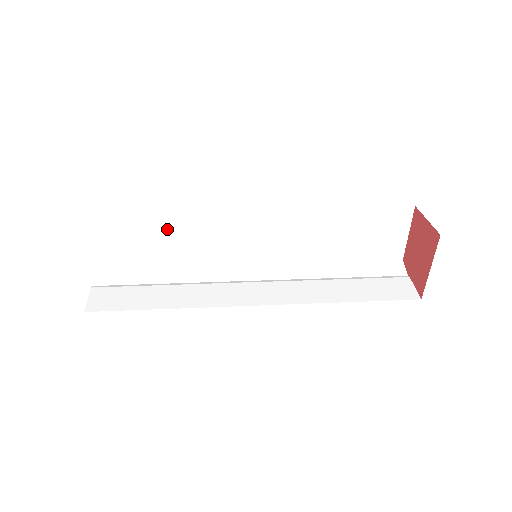
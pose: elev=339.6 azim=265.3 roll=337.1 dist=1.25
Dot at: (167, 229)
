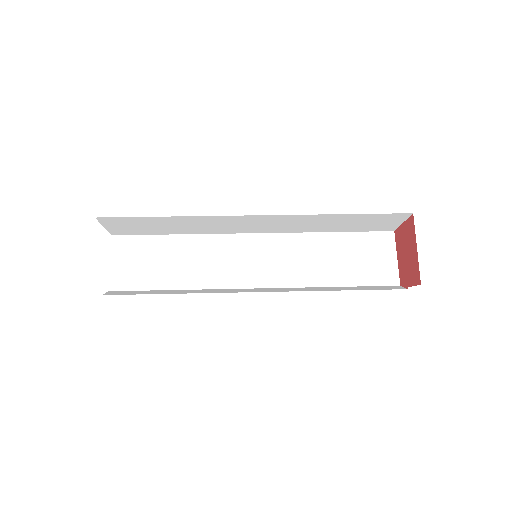
Dot at: (179, 251)
